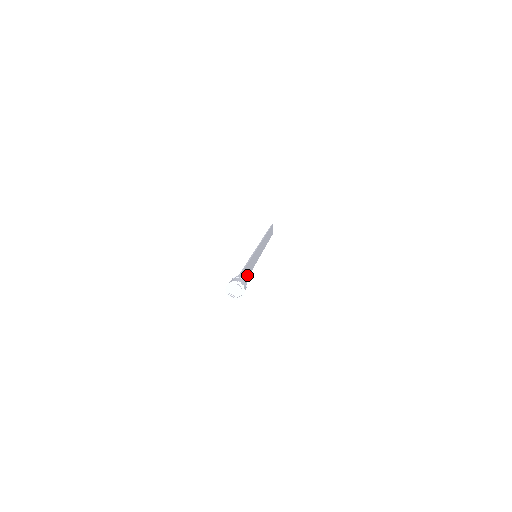
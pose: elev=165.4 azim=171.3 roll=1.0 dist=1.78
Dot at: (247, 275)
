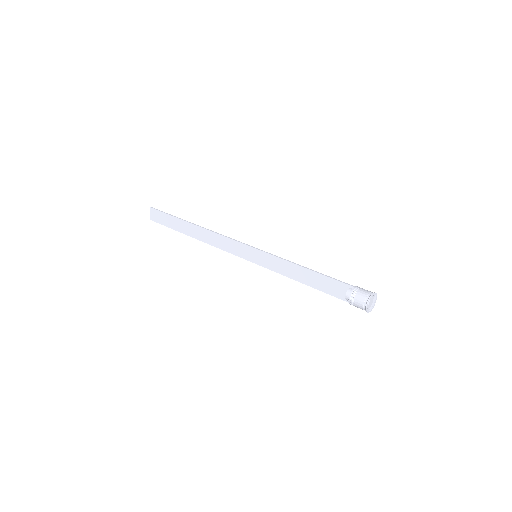
Dot at: (308, 281)
